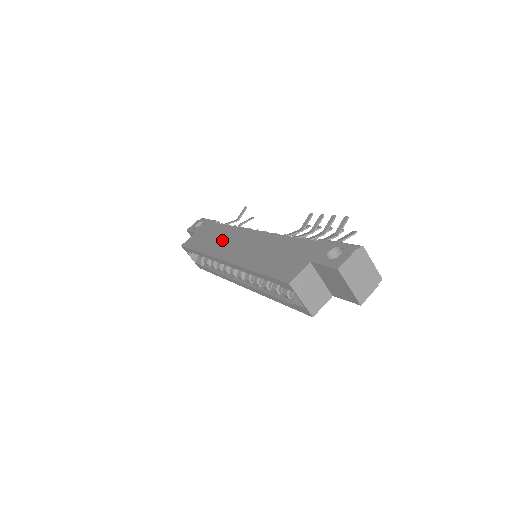
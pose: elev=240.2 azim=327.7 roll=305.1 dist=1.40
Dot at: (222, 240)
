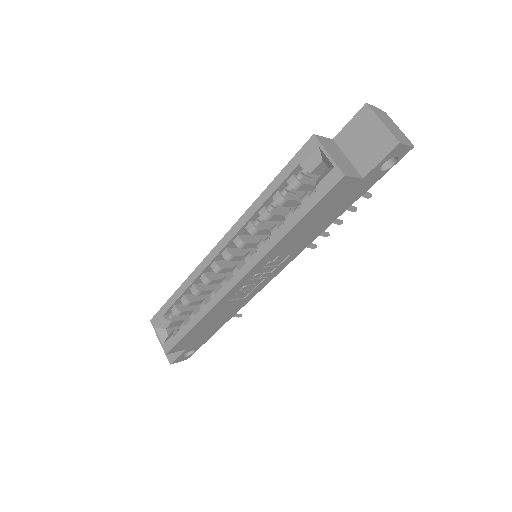
Dot at: occluded
